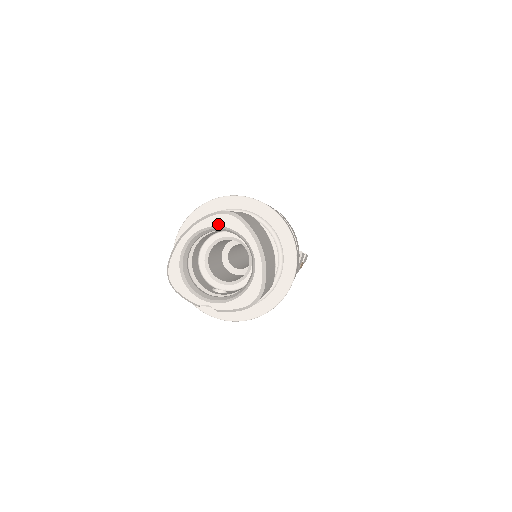
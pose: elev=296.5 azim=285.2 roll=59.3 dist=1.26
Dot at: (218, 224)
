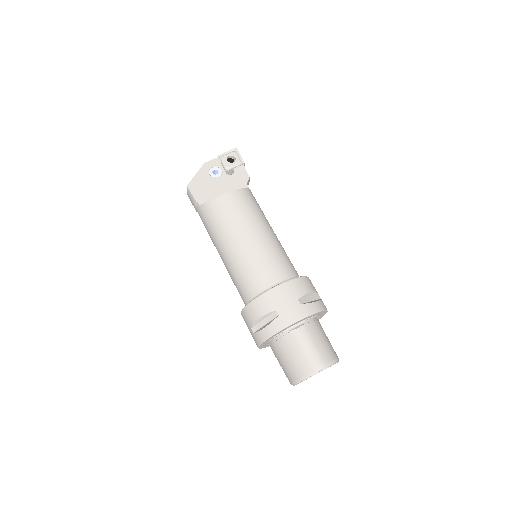
Dot at: occluded
